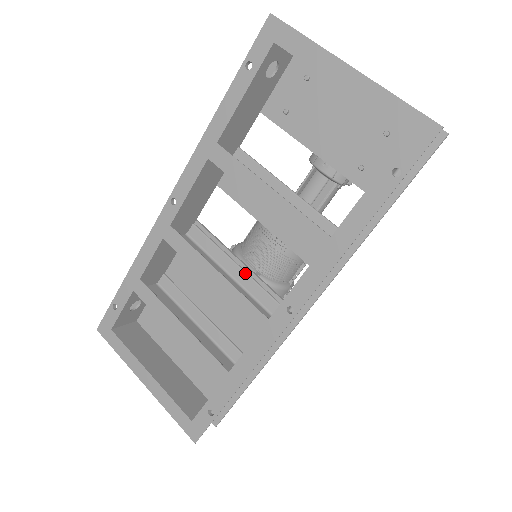
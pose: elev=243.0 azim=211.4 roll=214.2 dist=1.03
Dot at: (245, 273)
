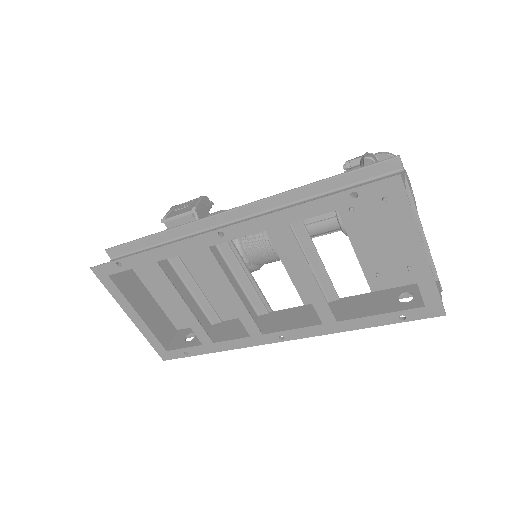
Dot at: (249, 281)
